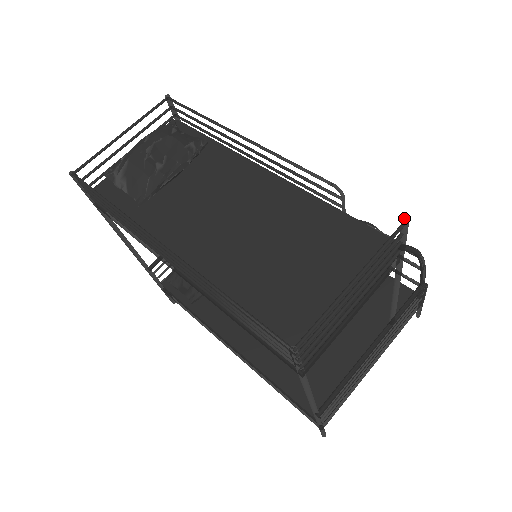
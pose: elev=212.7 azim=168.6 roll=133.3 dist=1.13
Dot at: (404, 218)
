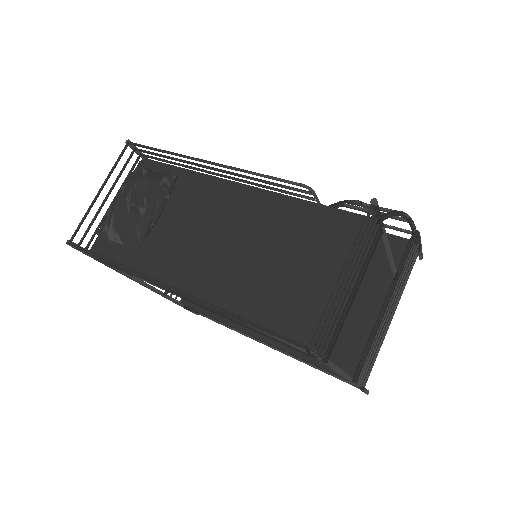
Dot at: (372, 199)
